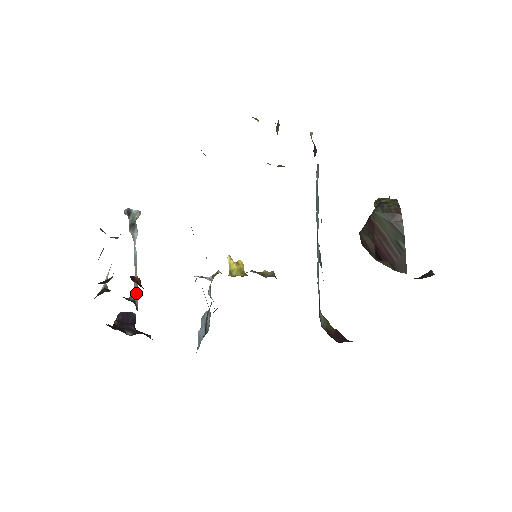
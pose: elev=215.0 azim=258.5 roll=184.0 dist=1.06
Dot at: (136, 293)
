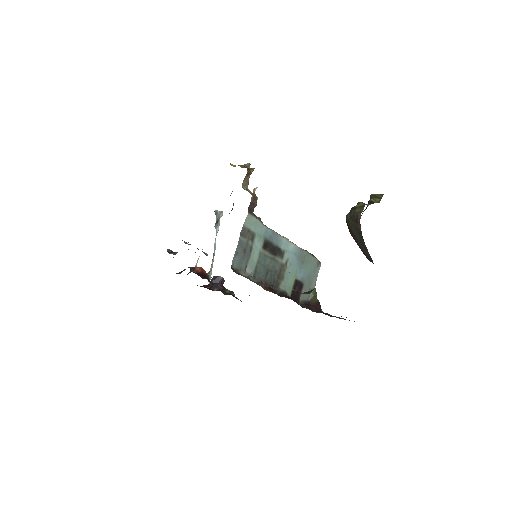
Dot at: (211, 270)
